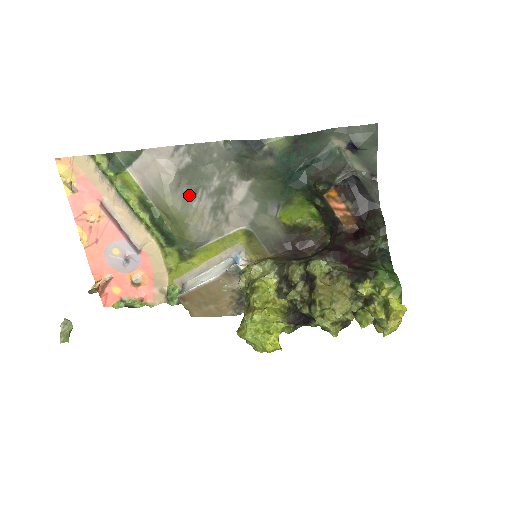
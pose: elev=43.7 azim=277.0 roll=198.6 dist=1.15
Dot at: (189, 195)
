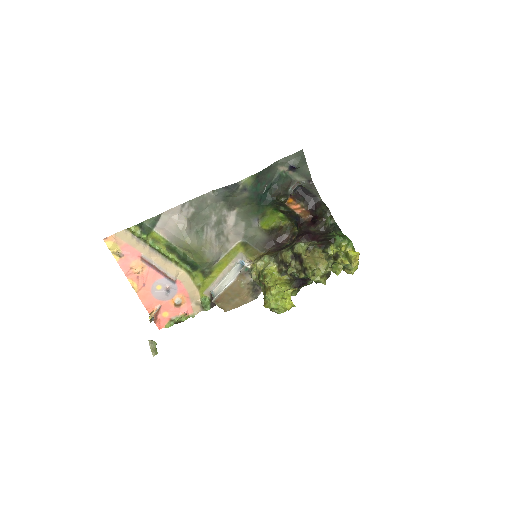
Dot at: (199, 232)
